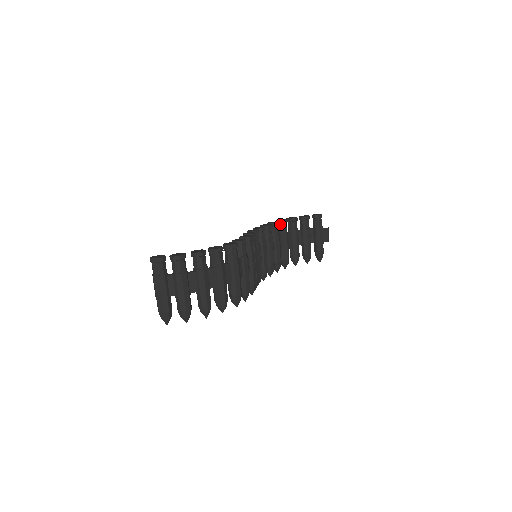
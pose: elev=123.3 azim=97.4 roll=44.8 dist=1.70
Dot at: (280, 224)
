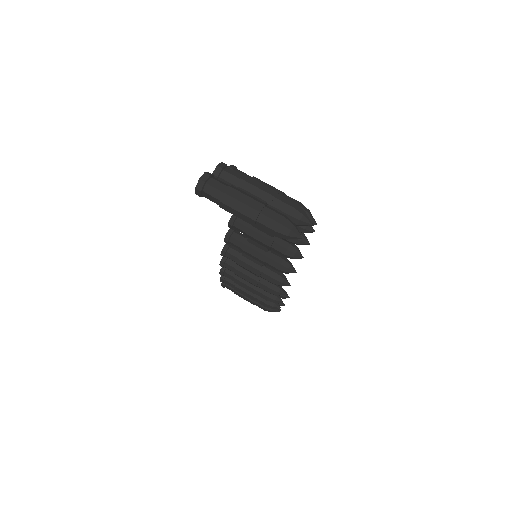
Dot at: occluded
